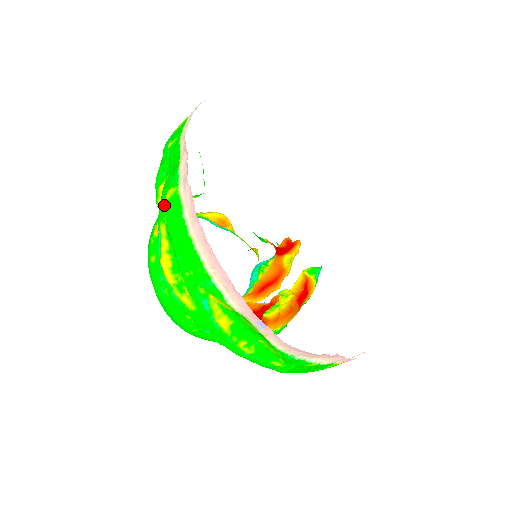
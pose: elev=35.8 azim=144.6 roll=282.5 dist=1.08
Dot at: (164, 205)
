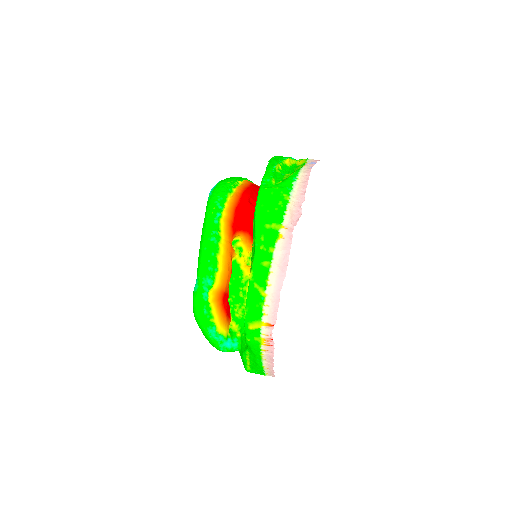
Dot at: occluded
